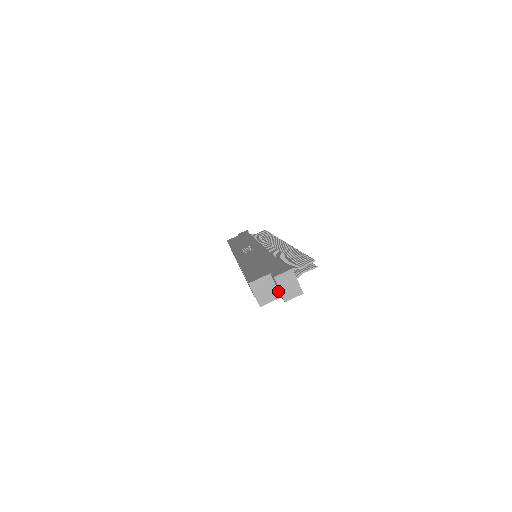
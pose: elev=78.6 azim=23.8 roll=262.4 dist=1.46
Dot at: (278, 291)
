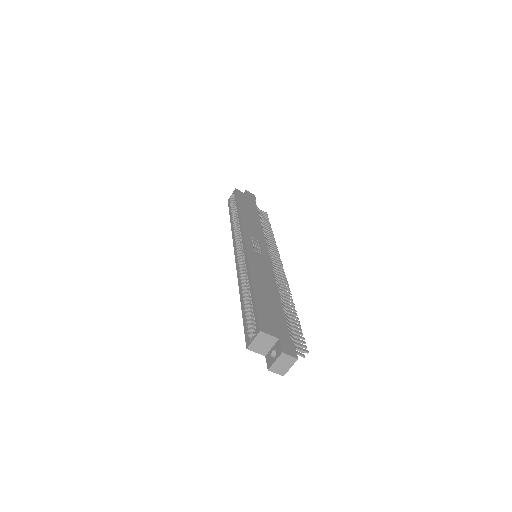
Dot at: (269, 352)
